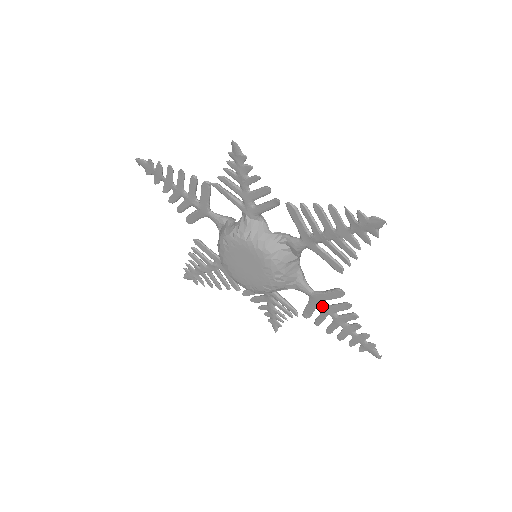
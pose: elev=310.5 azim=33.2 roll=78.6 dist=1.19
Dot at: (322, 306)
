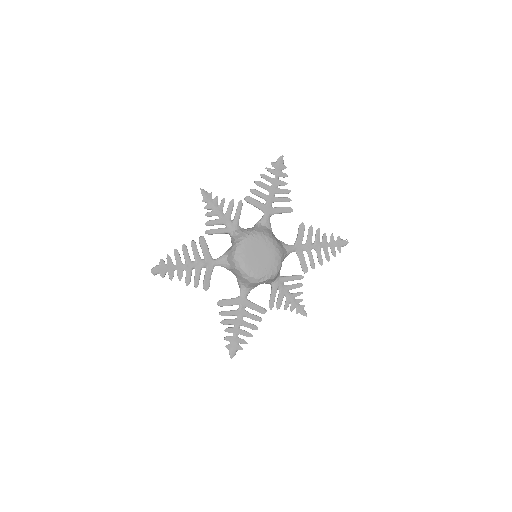
Dot at: (305, 248)
